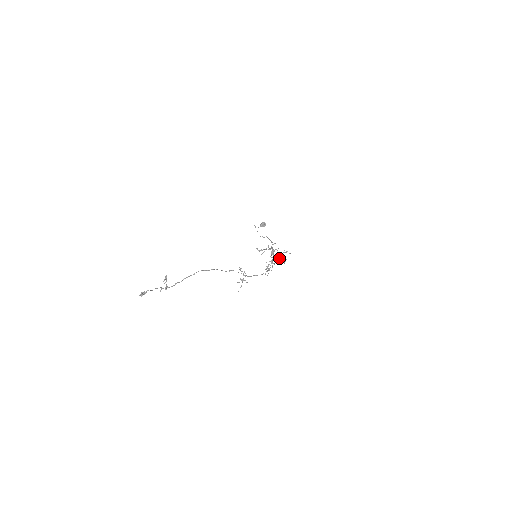
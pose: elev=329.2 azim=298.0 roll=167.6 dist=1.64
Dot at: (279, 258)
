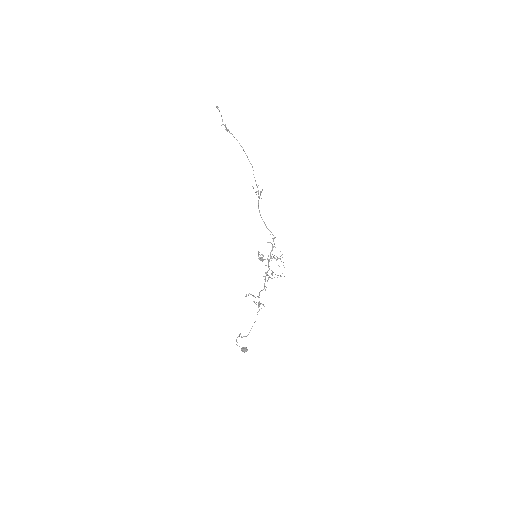
Dot at: (277, 259)
